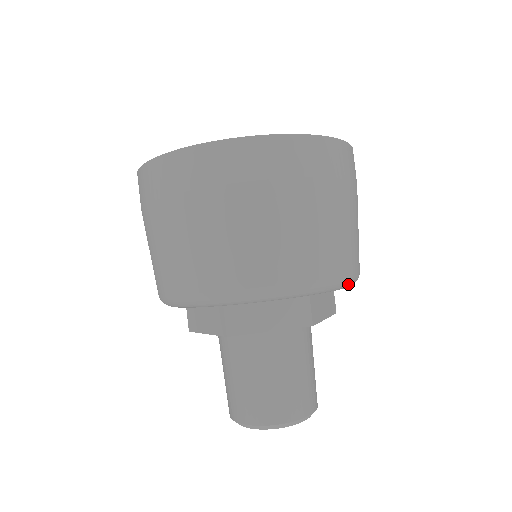
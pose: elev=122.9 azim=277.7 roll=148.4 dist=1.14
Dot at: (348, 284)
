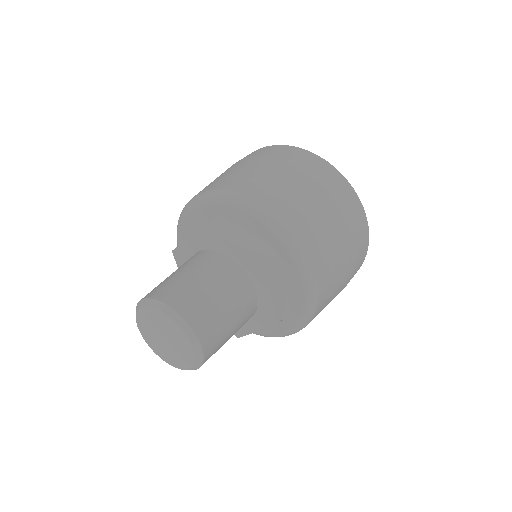
Dot at: (308, 272)
